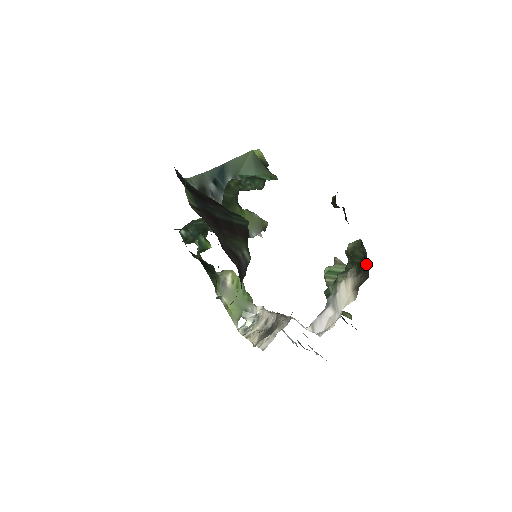
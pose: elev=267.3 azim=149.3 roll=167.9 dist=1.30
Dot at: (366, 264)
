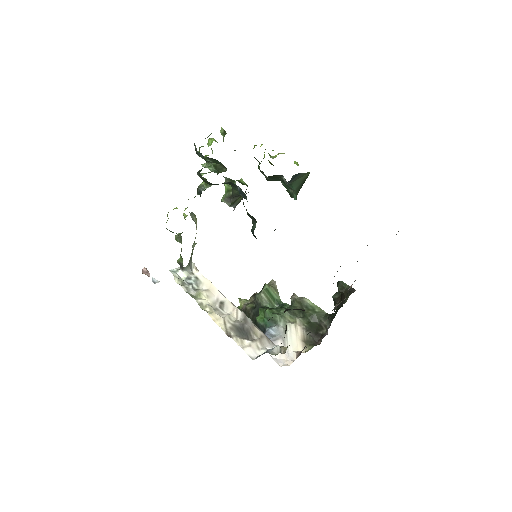
Dot at: (320, 332)
